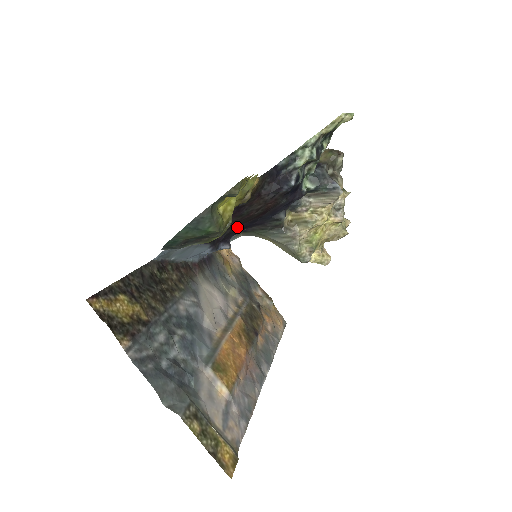
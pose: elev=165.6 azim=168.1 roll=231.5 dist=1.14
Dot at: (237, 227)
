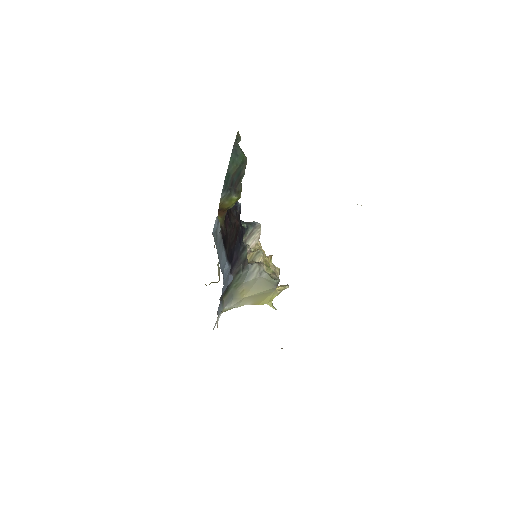
Dot at: (229, 251)
